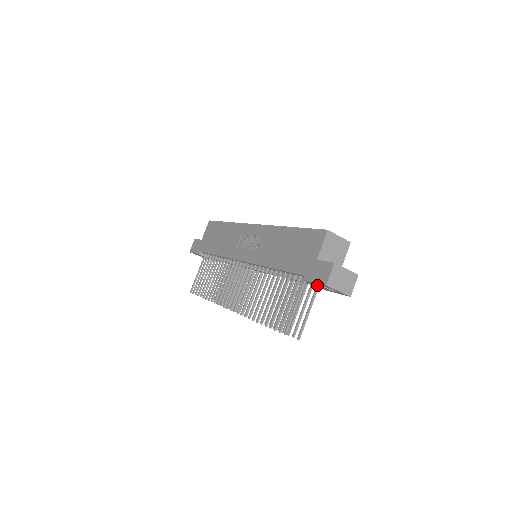
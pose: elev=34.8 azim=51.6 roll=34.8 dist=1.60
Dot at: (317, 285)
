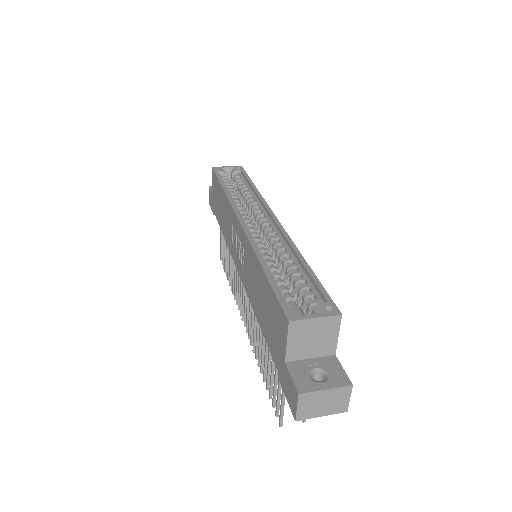
Dot at: occluded
